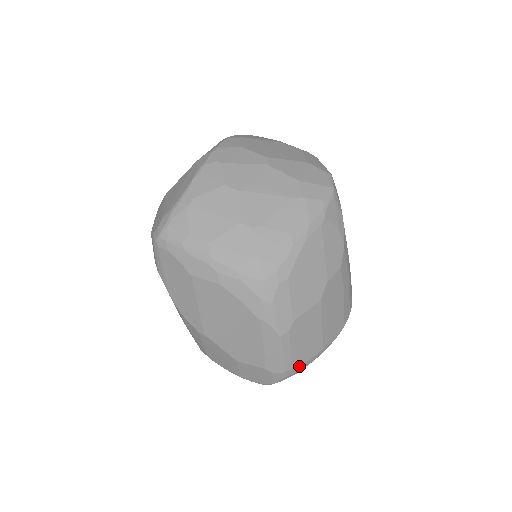
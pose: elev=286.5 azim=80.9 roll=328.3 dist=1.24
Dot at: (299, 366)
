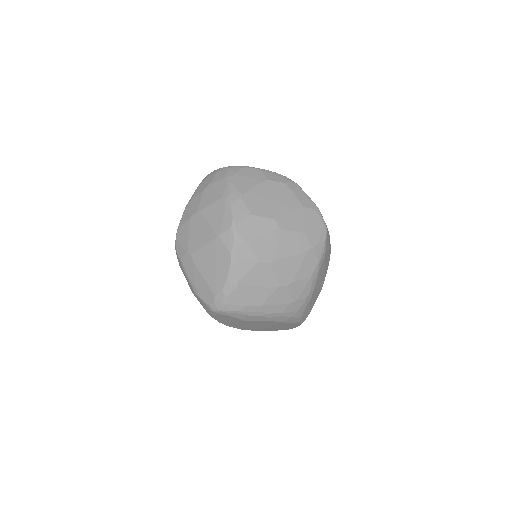
Dot at: occluded
